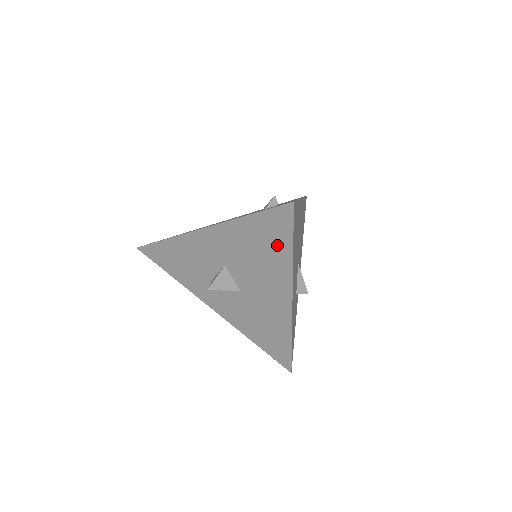
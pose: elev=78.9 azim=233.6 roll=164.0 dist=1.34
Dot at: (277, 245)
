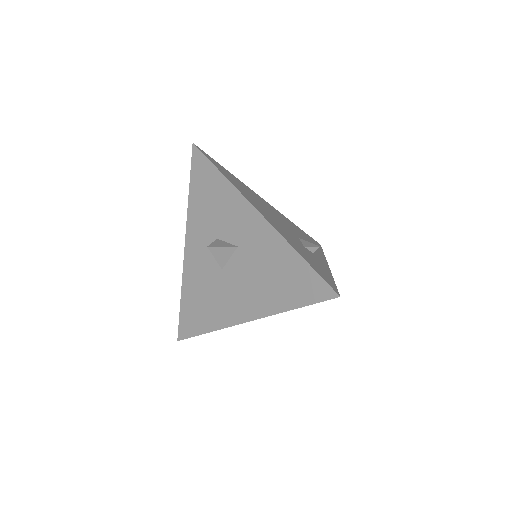
Dot at: (290, 293)
